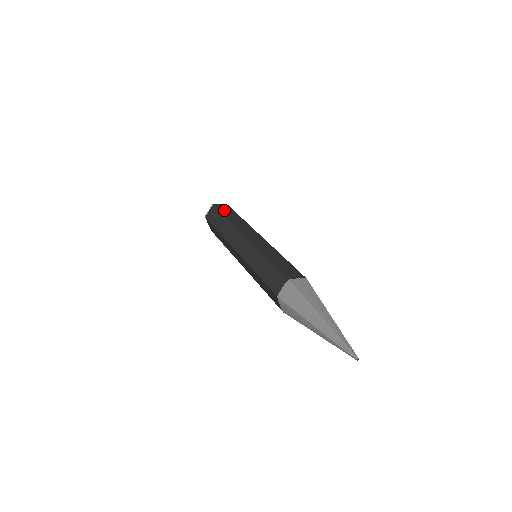
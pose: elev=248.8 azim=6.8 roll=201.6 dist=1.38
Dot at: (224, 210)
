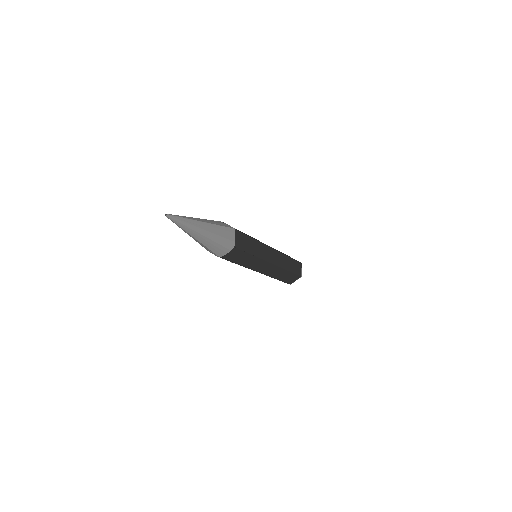
Dot at: occluded
